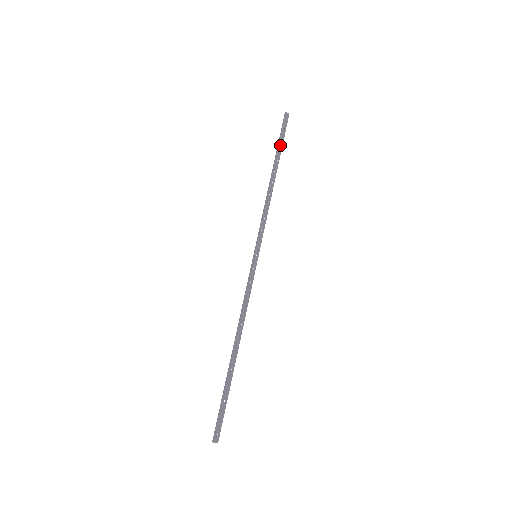
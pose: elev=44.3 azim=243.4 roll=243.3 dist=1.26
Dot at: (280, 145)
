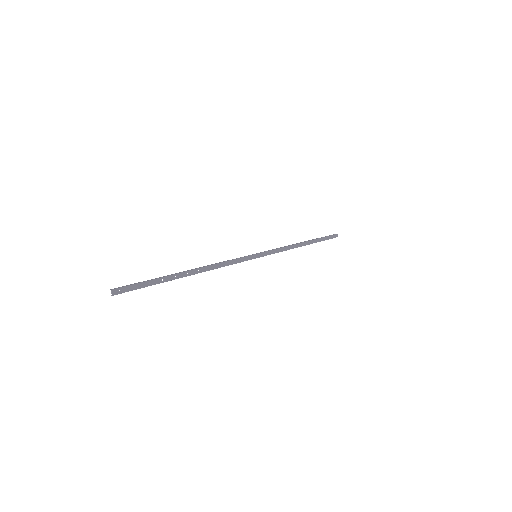
Dot at: (321, 239)
